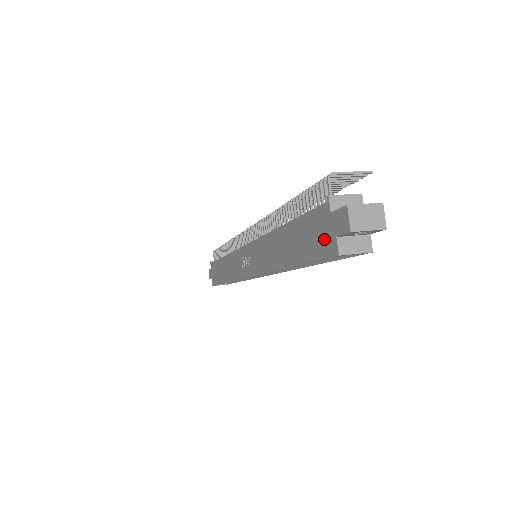
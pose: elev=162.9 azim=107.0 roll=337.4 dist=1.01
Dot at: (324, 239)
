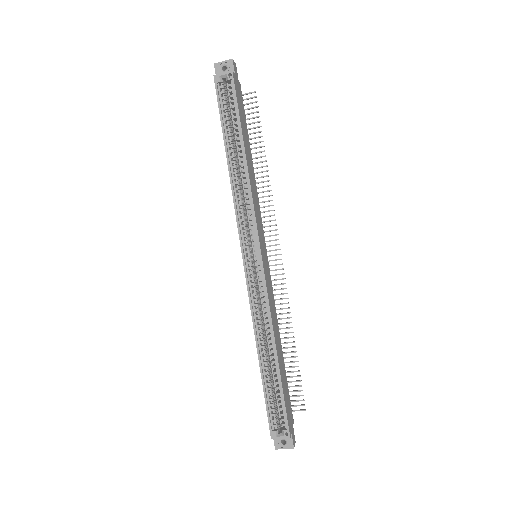
Dot at: occluded
